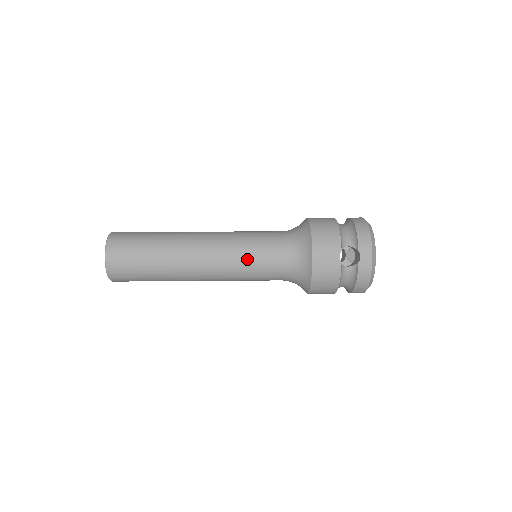
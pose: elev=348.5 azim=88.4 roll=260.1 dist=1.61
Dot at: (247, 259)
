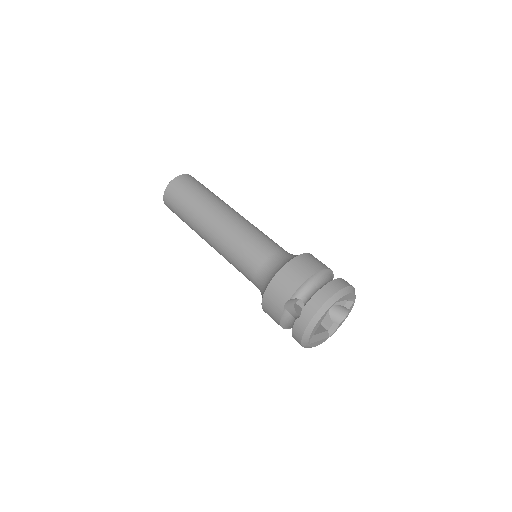
Dot at: (235, 253)
